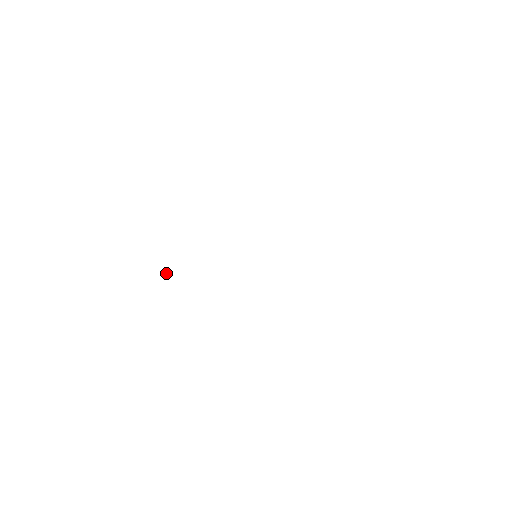
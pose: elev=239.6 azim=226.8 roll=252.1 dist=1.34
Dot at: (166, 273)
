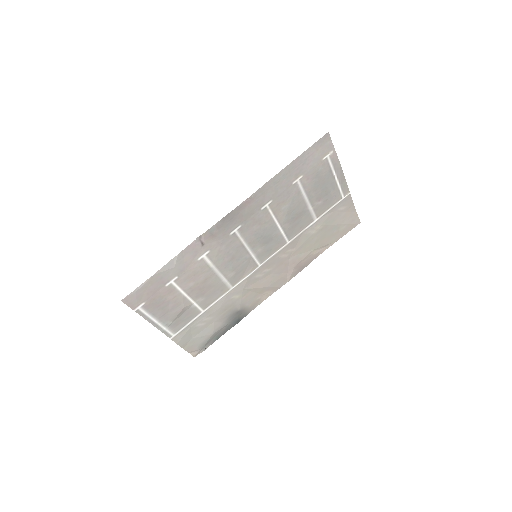
Dot at: (205, 348)
